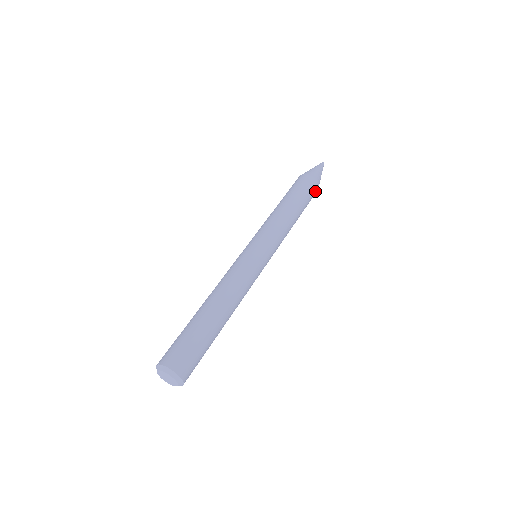
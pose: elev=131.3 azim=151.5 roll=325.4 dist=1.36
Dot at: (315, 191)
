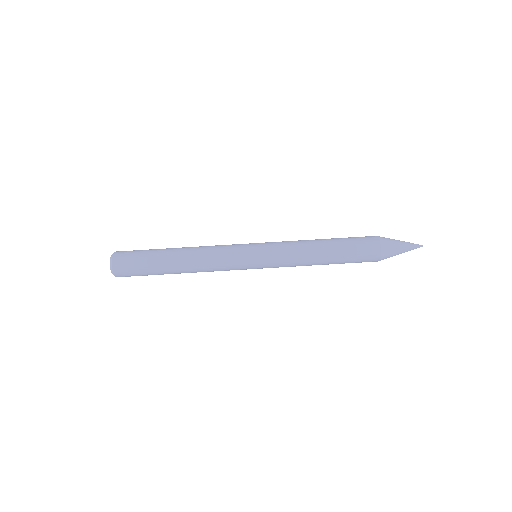
Dot at: (370, 261)
